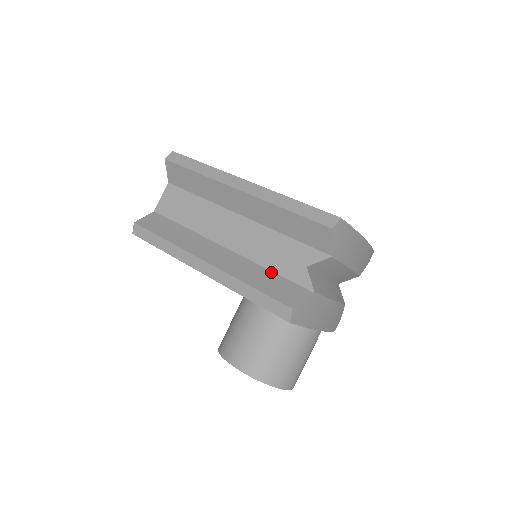
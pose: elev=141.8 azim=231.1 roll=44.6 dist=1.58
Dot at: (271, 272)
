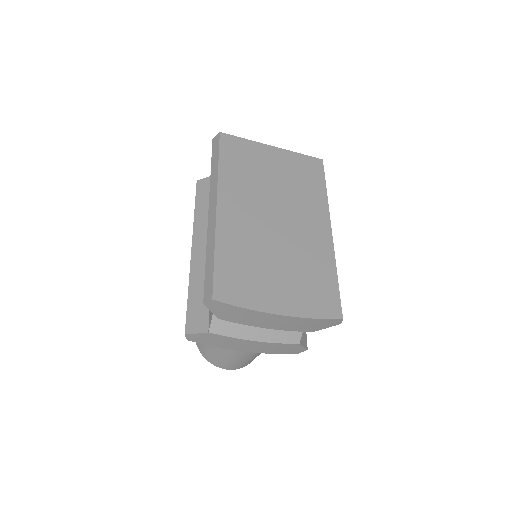
Dot at: occluded
